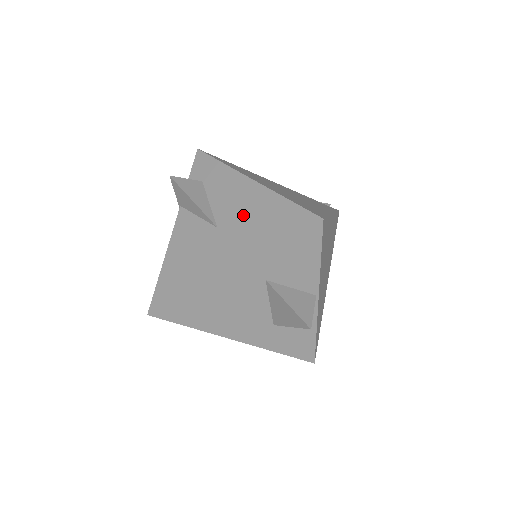
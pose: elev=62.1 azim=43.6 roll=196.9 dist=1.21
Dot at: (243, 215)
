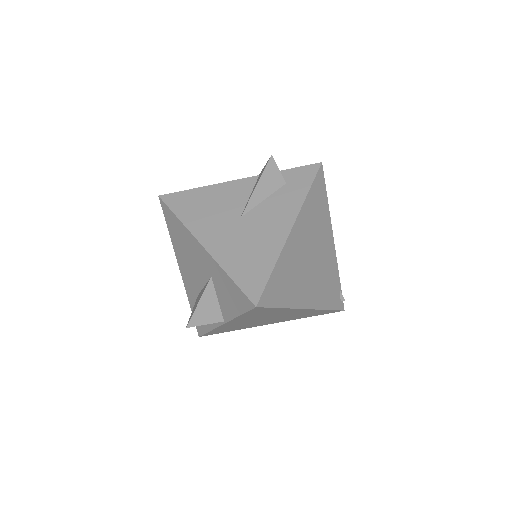
Dot at: (254, 235)
